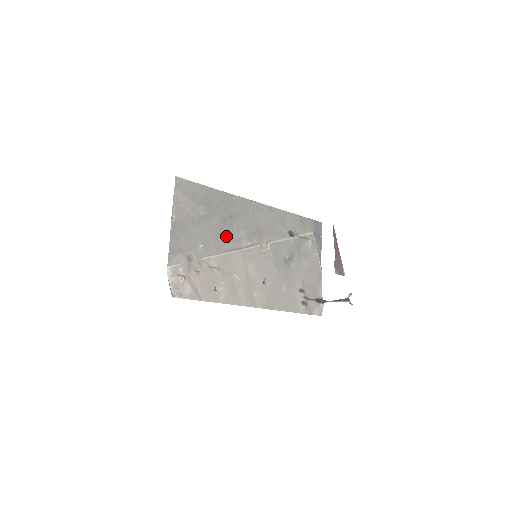
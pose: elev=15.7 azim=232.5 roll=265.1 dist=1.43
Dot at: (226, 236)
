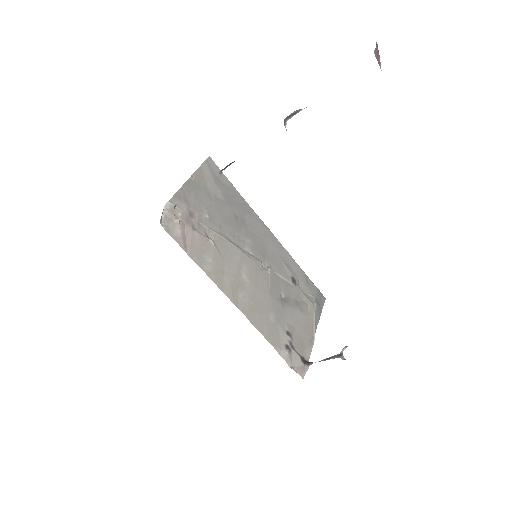
Dot at: (232, 229)
